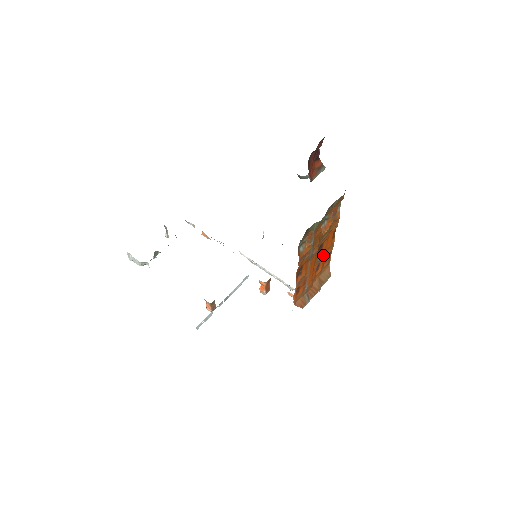
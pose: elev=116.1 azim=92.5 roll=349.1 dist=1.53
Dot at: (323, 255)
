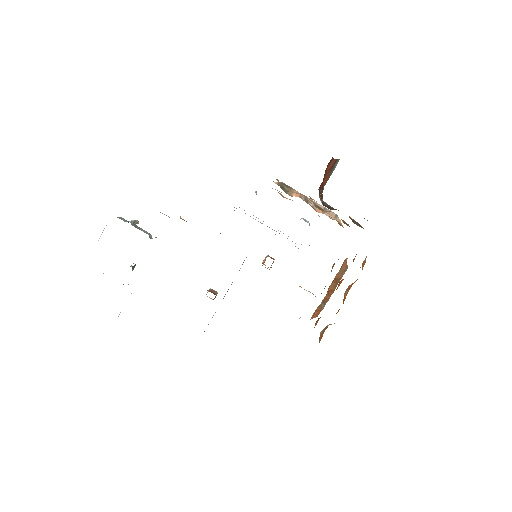
Dot at: (342, 280)
